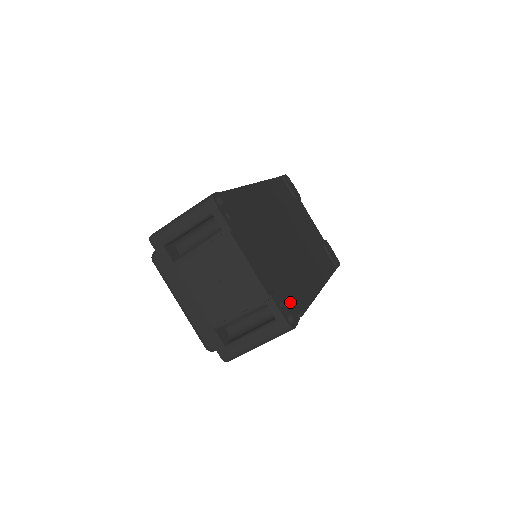
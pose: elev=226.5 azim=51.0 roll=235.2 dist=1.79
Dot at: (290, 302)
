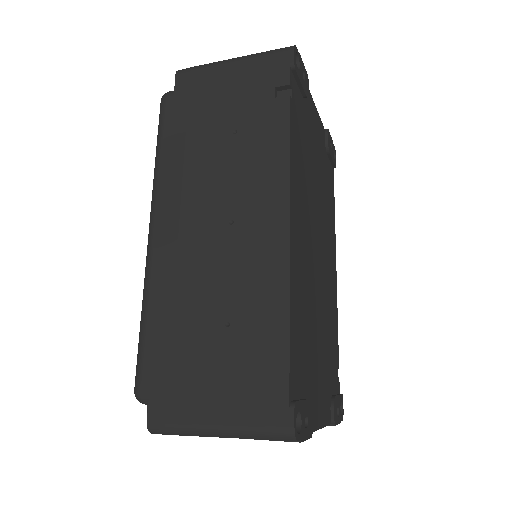
Dot at: (335, 377)
